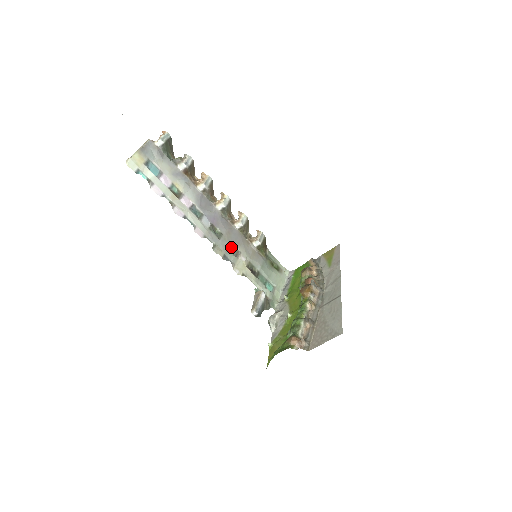
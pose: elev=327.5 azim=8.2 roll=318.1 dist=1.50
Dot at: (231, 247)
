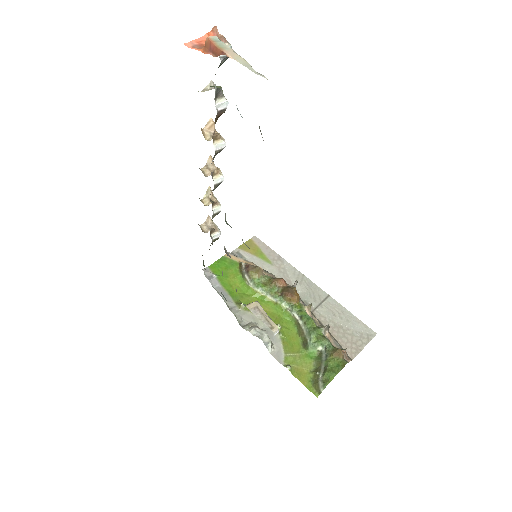
Dot at: occluded
